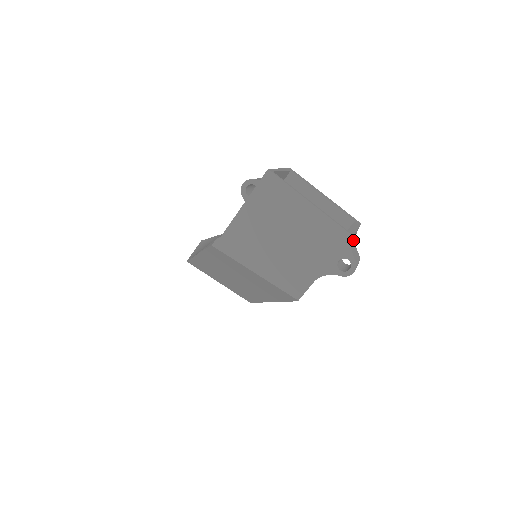
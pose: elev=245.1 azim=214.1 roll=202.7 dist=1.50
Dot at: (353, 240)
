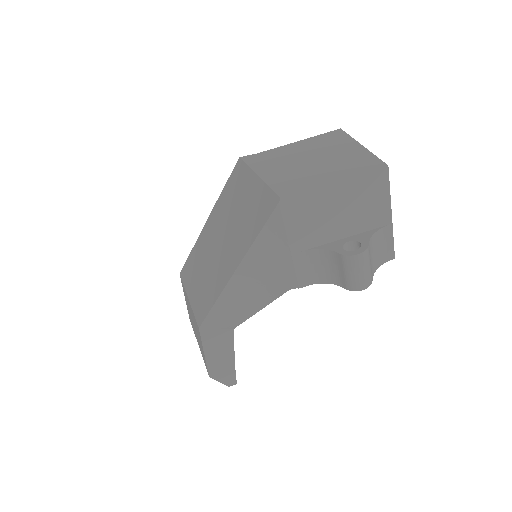
Dot at: (377, 245)
